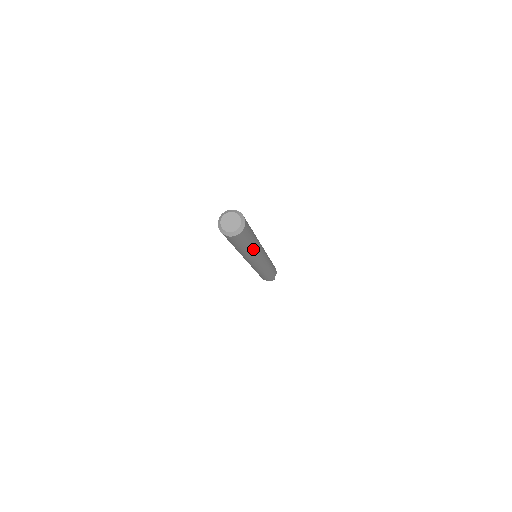
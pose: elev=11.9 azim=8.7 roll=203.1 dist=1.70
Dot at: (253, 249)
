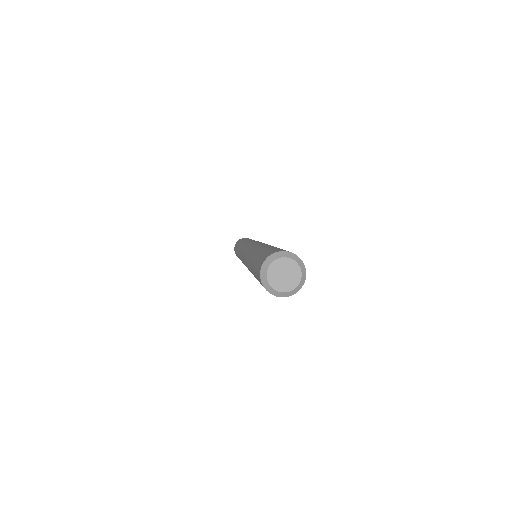
Dot at: occluded
